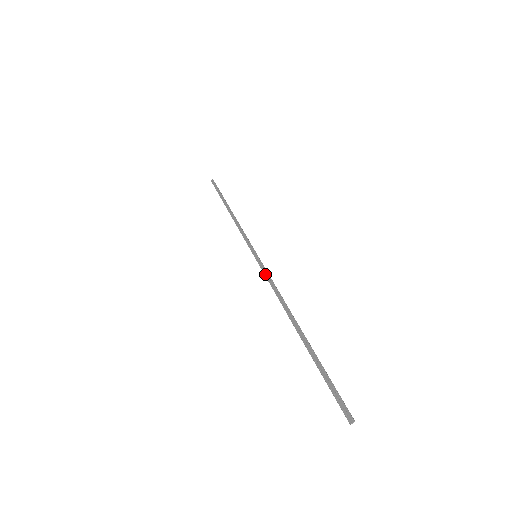
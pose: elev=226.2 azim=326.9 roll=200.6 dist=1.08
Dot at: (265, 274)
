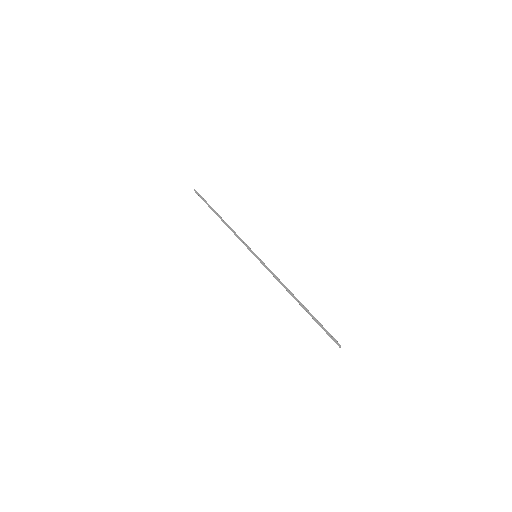
Dot at: (267, 269)
